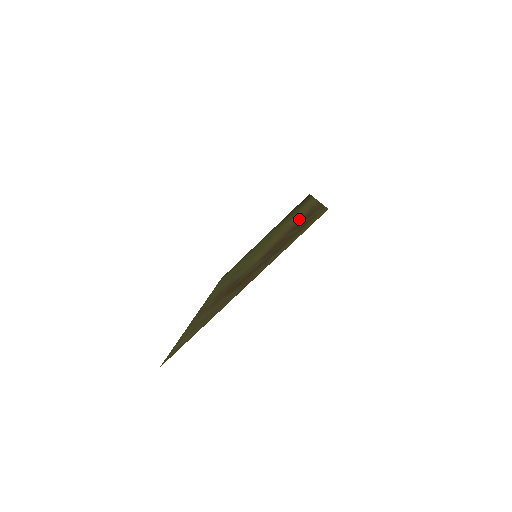
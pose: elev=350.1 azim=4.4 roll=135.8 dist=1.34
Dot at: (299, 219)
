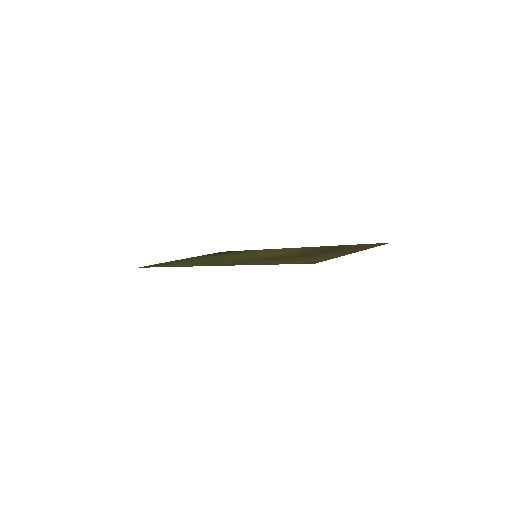
Dot at: (310, 248)
